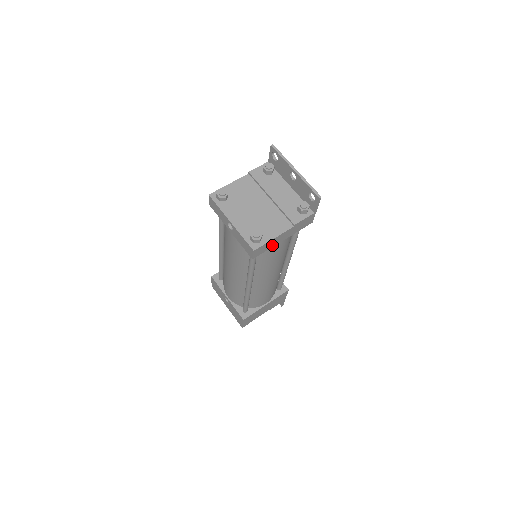
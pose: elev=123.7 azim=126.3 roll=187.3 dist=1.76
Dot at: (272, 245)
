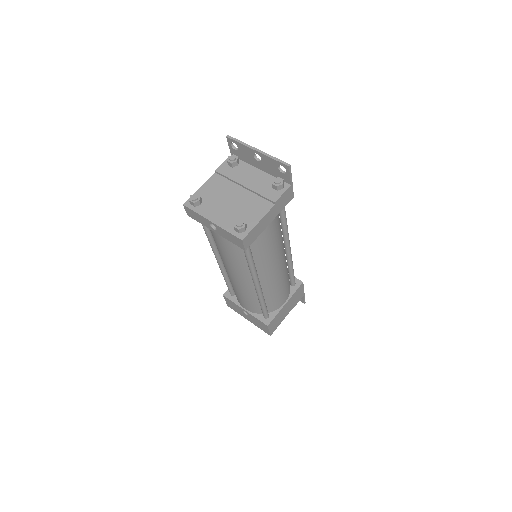
Dot at: (260, 230)
